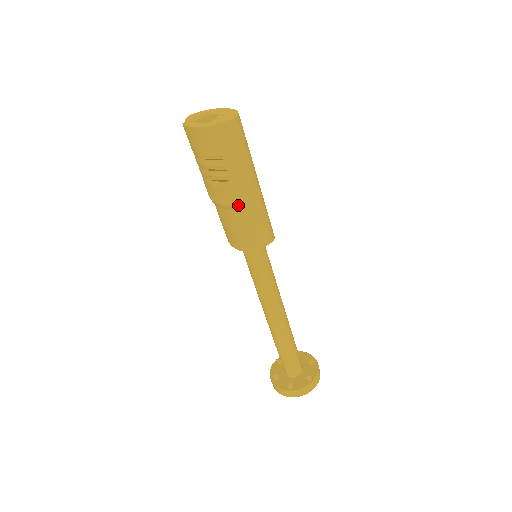
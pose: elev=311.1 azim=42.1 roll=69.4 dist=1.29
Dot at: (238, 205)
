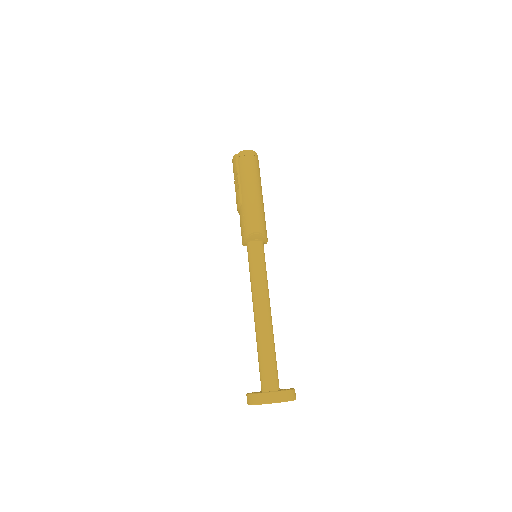
Dot at: (240, 202)
